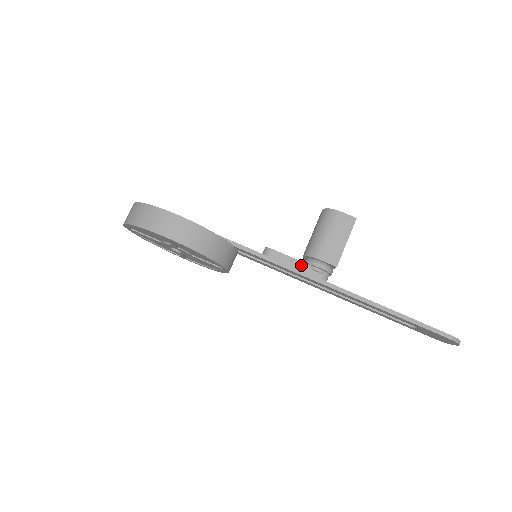
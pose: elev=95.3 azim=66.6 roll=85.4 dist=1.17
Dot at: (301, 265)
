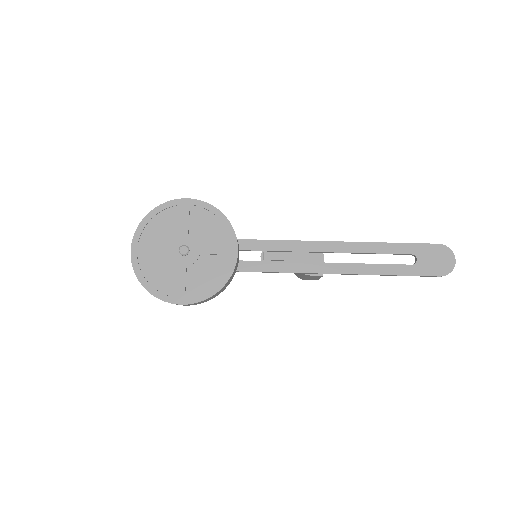
Dot at: occluded
